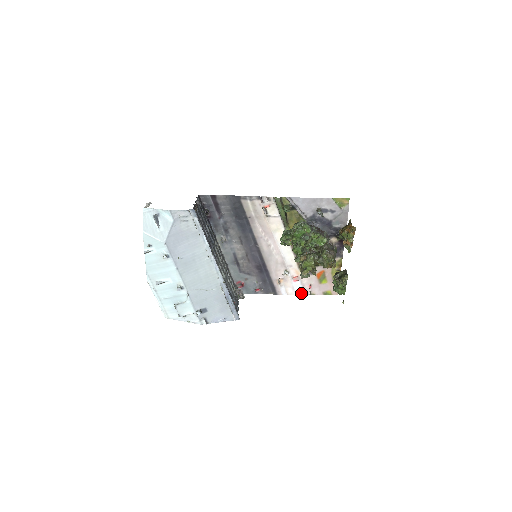
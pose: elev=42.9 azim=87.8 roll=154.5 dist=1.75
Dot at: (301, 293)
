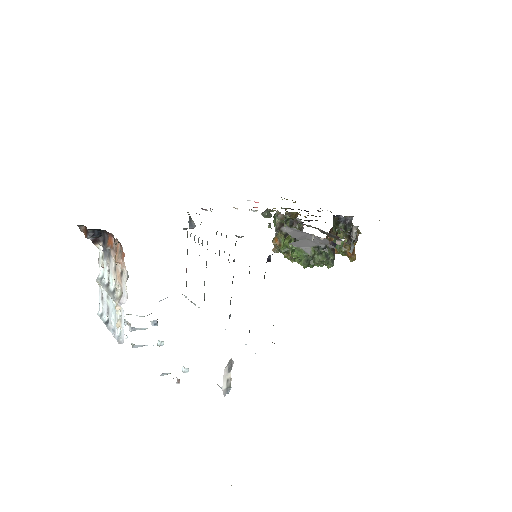
Dot at: occluded
